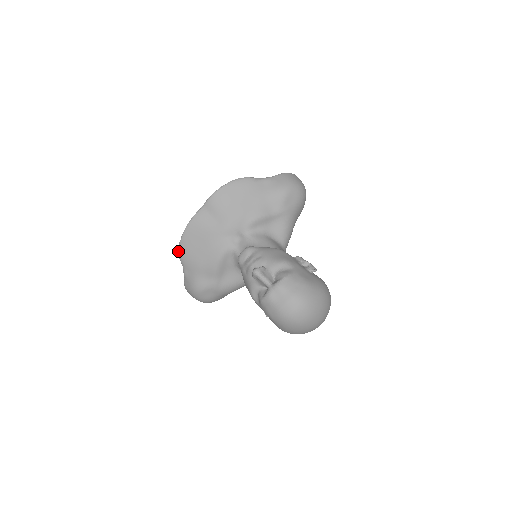
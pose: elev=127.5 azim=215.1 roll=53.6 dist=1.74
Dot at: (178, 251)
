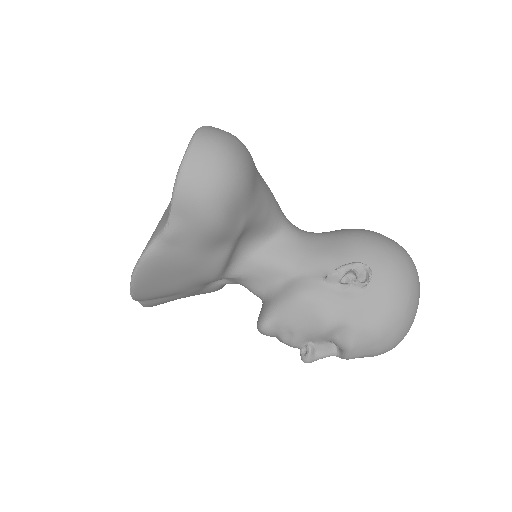
Dot at: occluded
